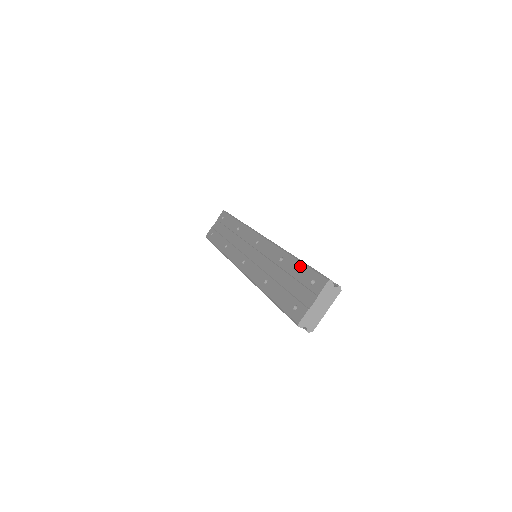
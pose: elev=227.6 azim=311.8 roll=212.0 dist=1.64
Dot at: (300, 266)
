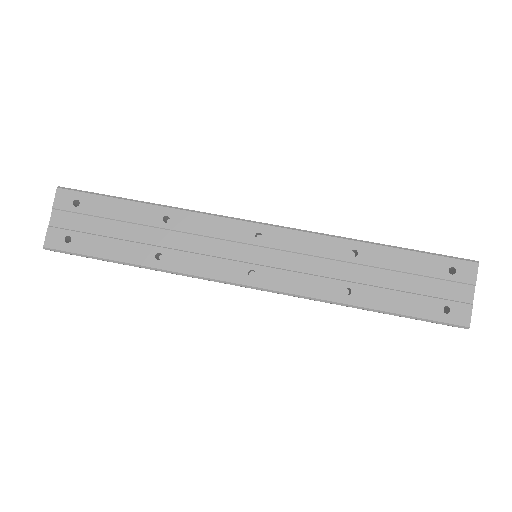
Dot at: (408, 255)
